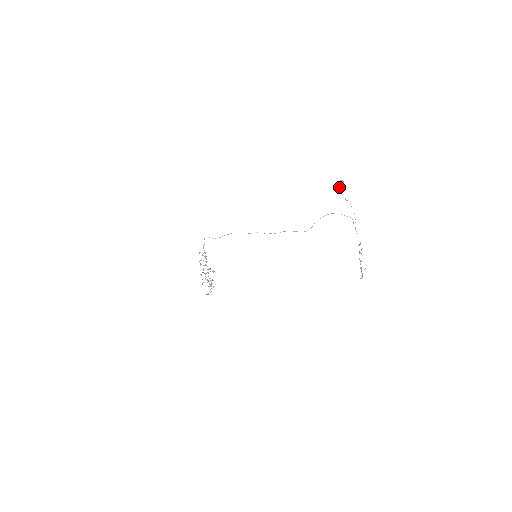
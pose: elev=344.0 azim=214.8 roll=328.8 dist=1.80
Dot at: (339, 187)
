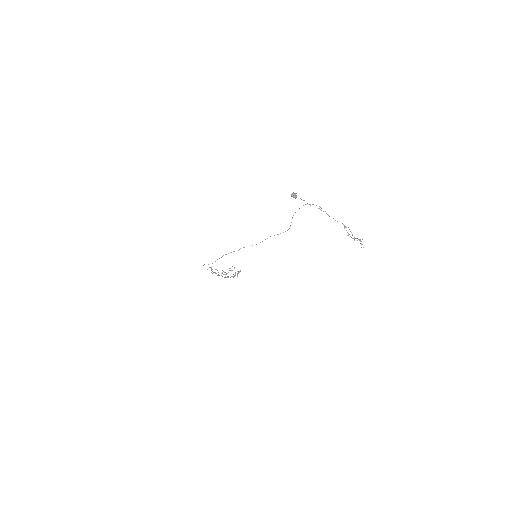
Dot at: occluded
